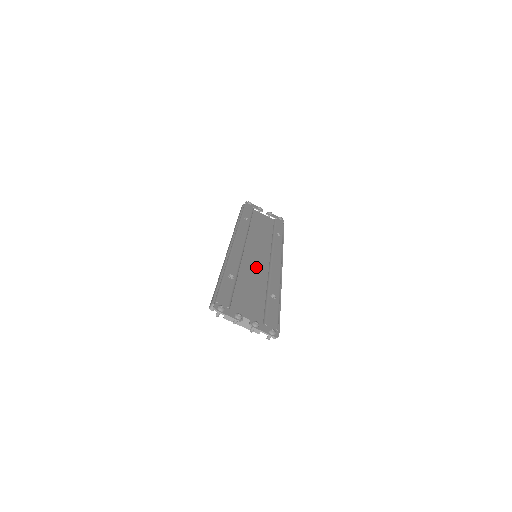
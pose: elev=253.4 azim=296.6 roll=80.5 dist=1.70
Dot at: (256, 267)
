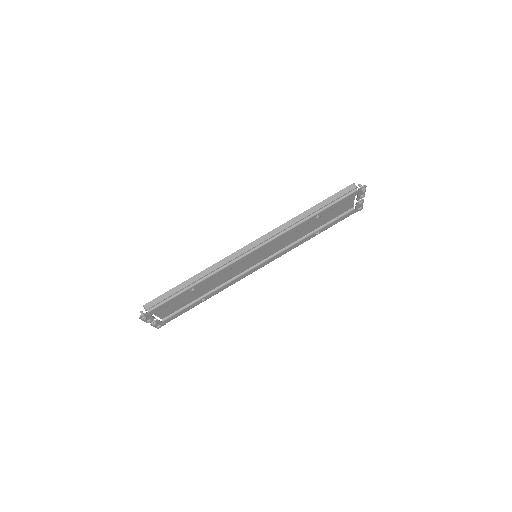
Dot at: (233, 272)
